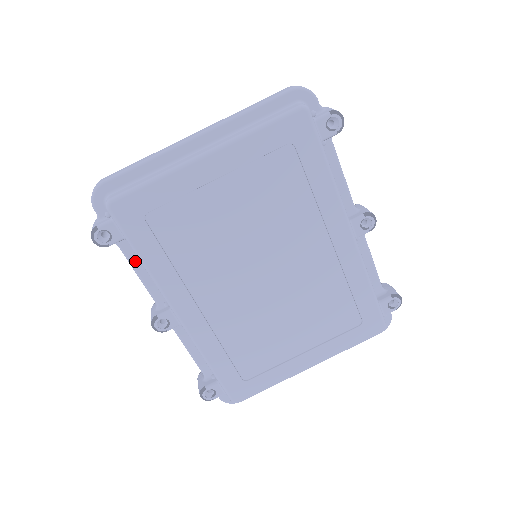
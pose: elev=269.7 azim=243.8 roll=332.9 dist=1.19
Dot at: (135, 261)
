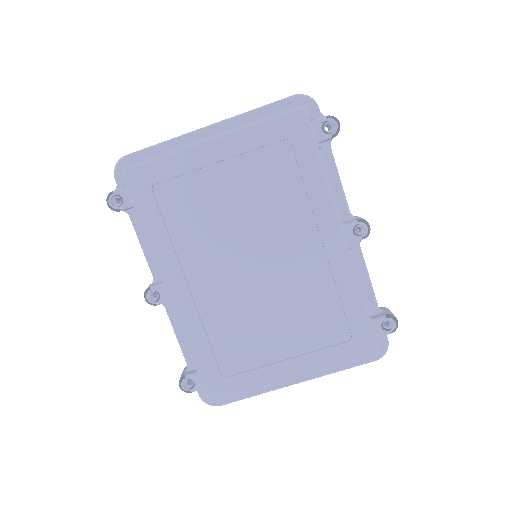
Dot at: (141, 232)
